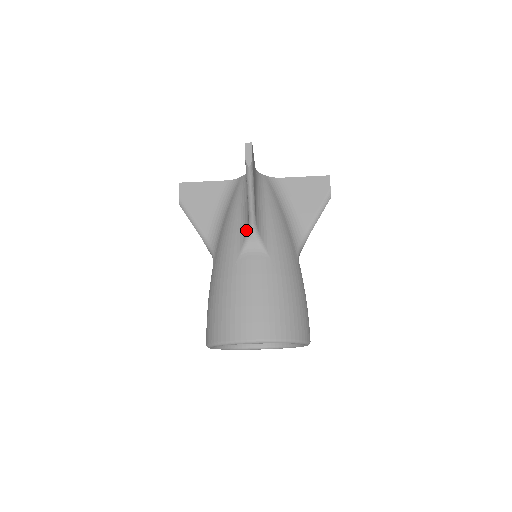
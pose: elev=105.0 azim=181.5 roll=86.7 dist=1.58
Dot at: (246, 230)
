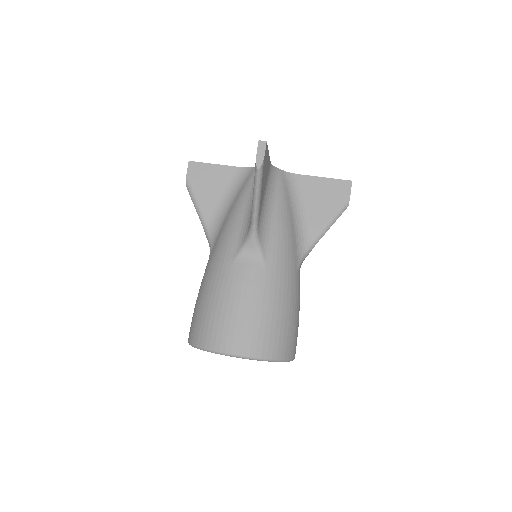
Dot at: (246, 233)
